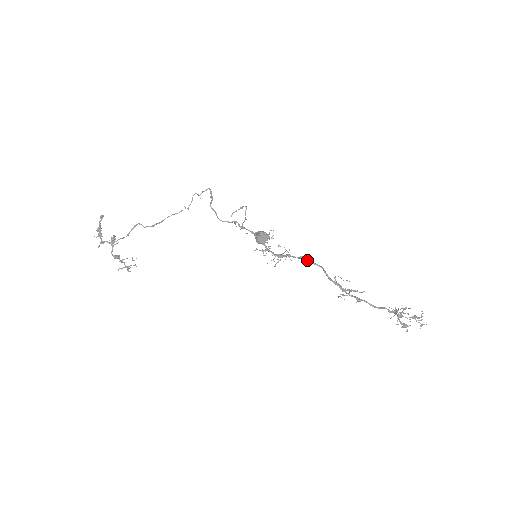
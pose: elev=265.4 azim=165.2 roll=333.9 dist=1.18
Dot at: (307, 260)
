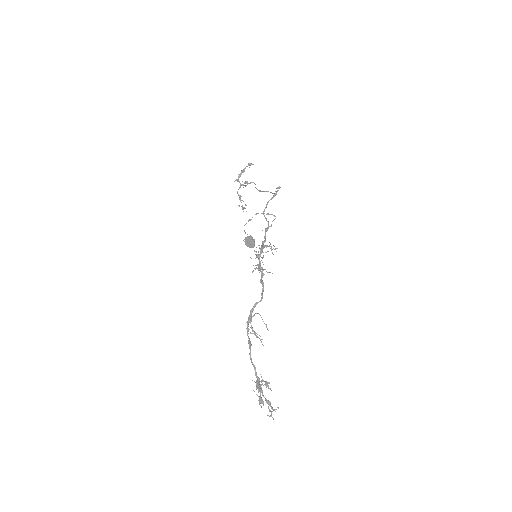
Dot at: (263, 286)
